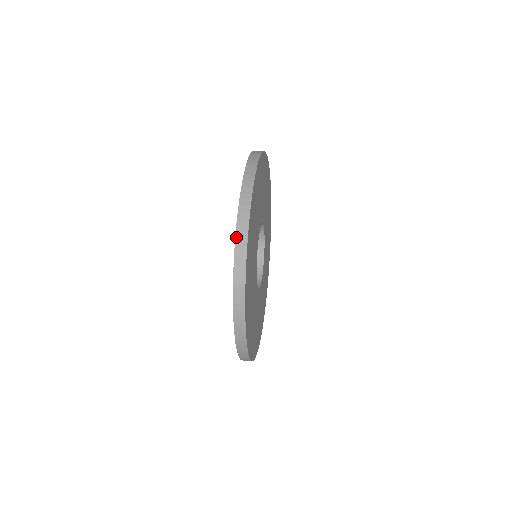
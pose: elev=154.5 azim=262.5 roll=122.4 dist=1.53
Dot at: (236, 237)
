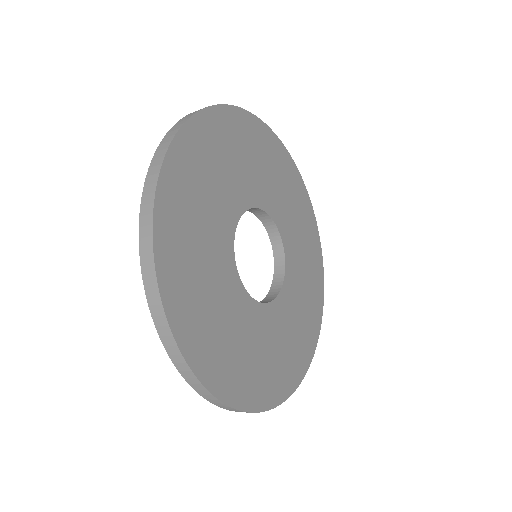
Dot at: (140, 257)
